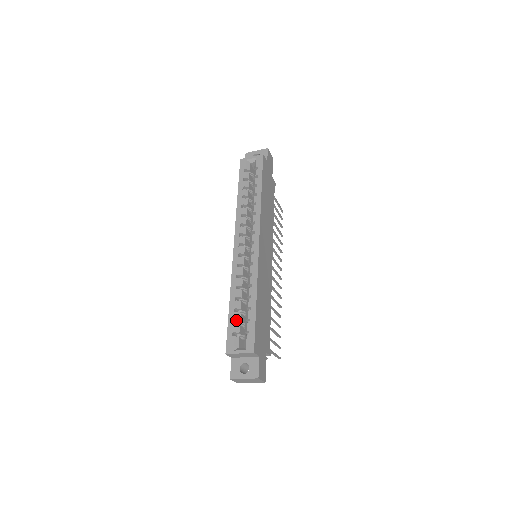
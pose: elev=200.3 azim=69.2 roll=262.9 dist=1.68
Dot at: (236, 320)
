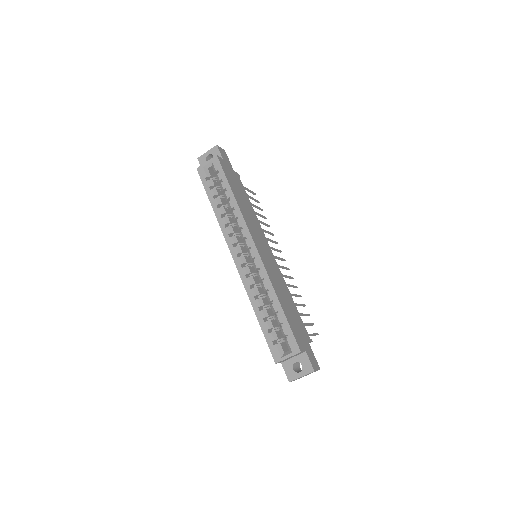
Dot at: (270, 328)
